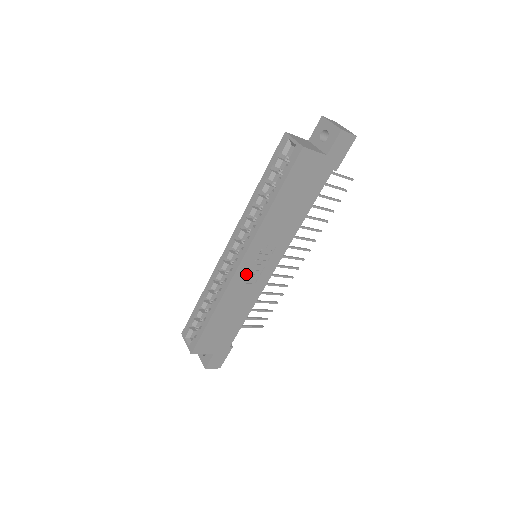
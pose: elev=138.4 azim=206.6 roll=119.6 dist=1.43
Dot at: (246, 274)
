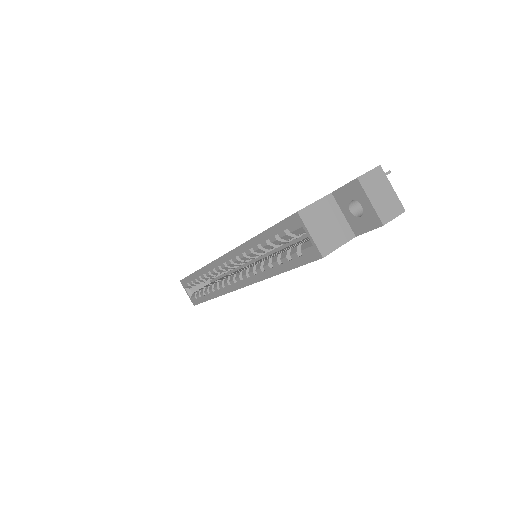
Dot at: occluded
